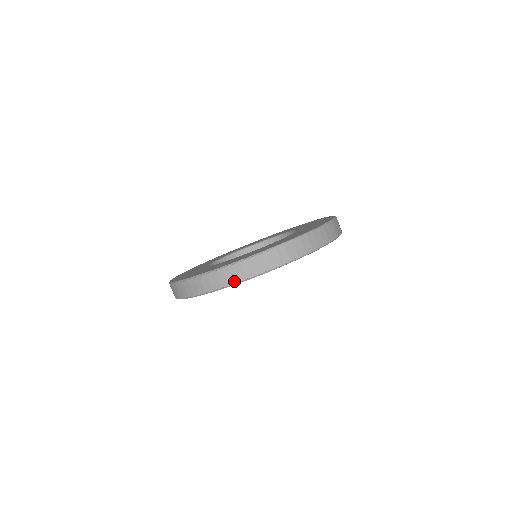
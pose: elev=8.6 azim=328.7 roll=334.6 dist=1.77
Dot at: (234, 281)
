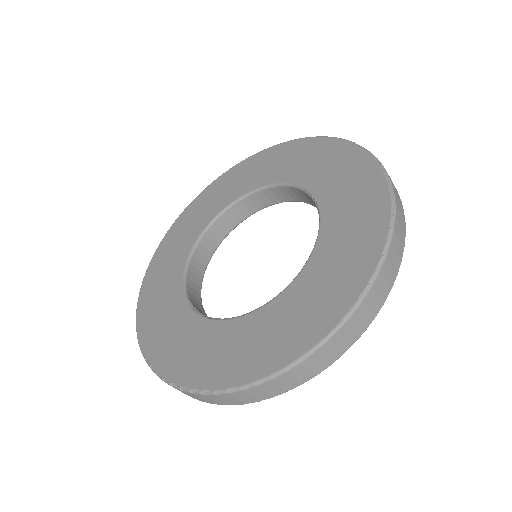
Dot at: (215, 403)
